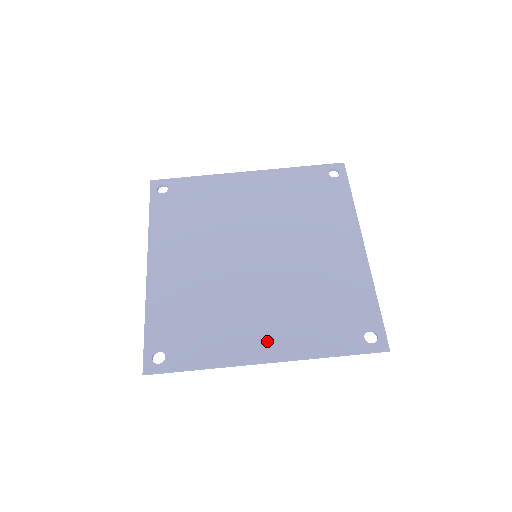
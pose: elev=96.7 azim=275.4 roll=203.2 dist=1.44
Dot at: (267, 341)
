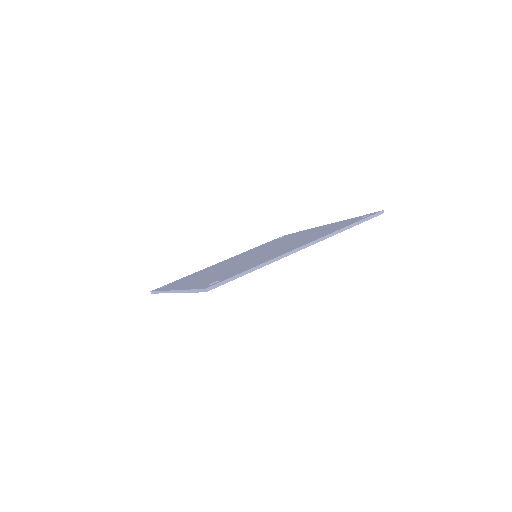
Dot at: (295, 246)
